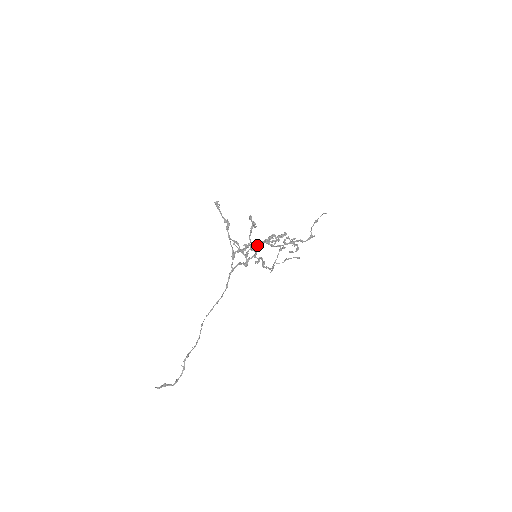
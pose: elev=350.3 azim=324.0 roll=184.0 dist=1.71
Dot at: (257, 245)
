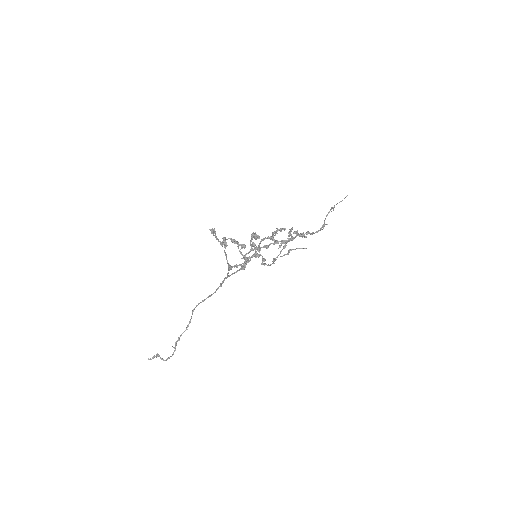
Dot at: (258, 249)
